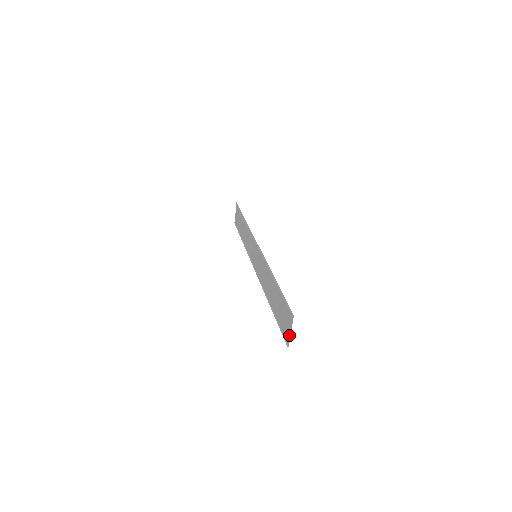
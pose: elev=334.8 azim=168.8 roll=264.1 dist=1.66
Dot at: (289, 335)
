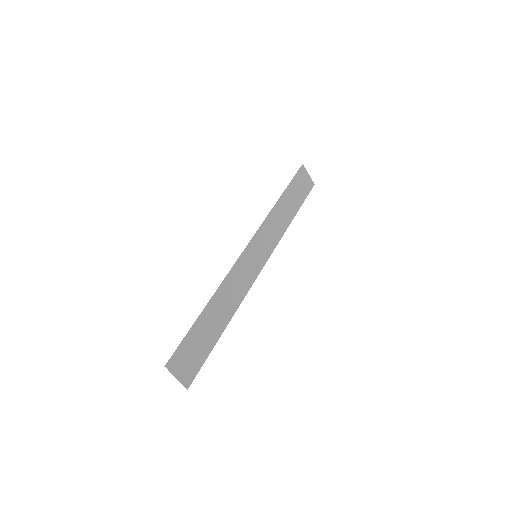
Dot at: (181, 380)
